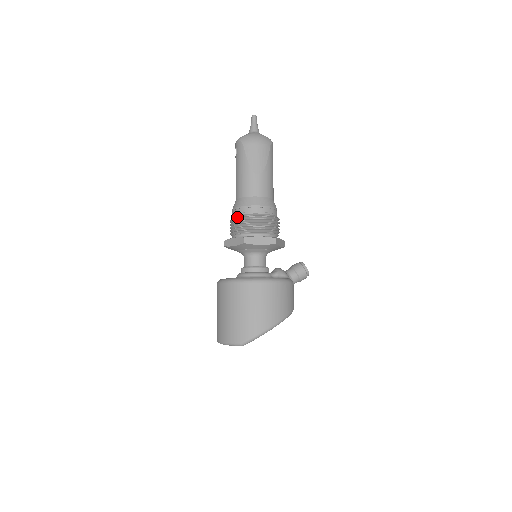
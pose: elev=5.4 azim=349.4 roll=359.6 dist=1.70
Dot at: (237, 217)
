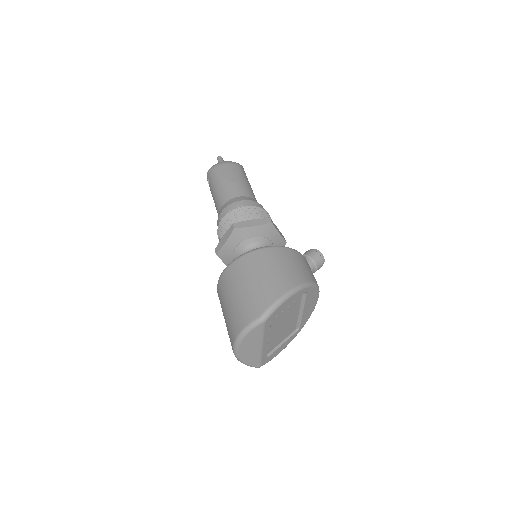
Dot at: (222, 219)
